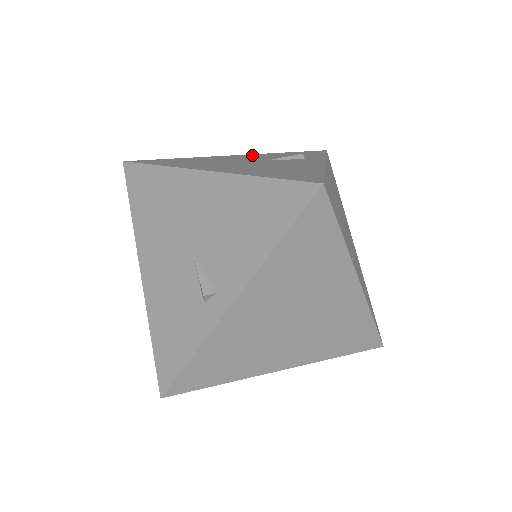
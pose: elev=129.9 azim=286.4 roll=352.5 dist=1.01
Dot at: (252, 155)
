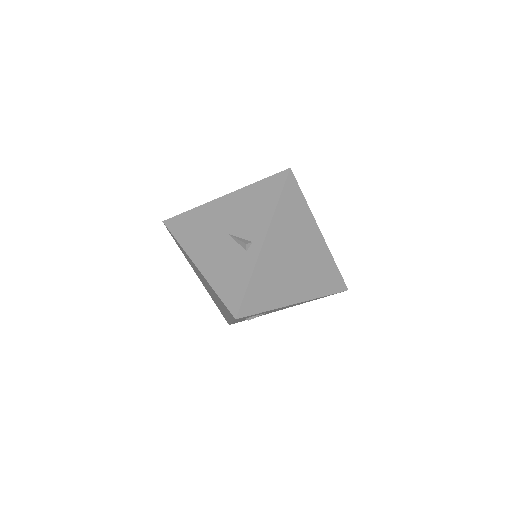
Dot at: occluded
